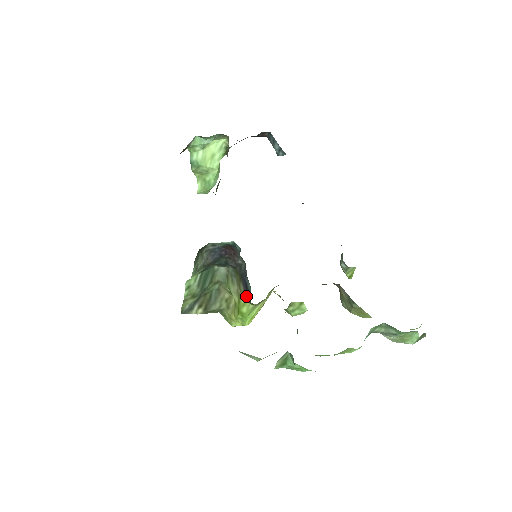
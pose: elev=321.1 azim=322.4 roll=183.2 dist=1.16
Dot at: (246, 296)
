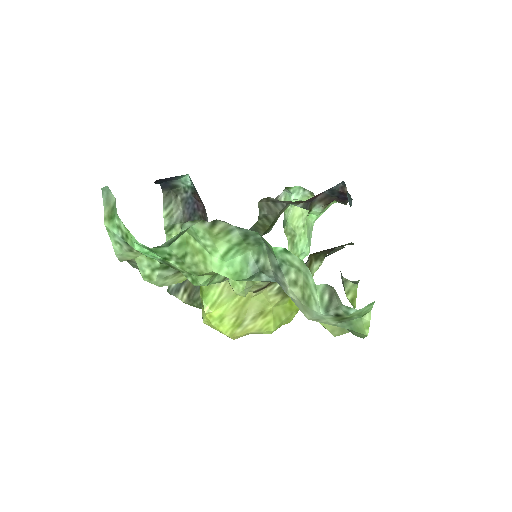
Dot at: occluded
